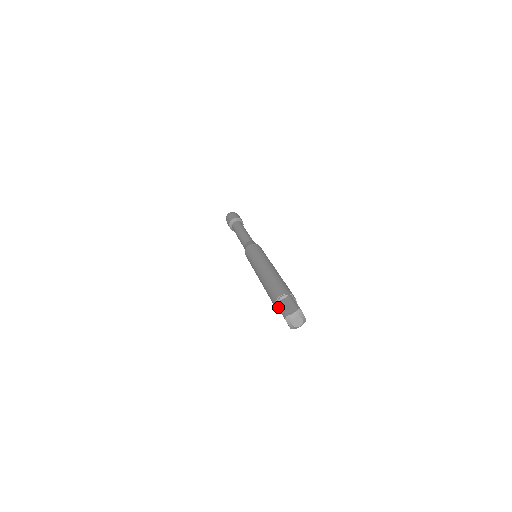
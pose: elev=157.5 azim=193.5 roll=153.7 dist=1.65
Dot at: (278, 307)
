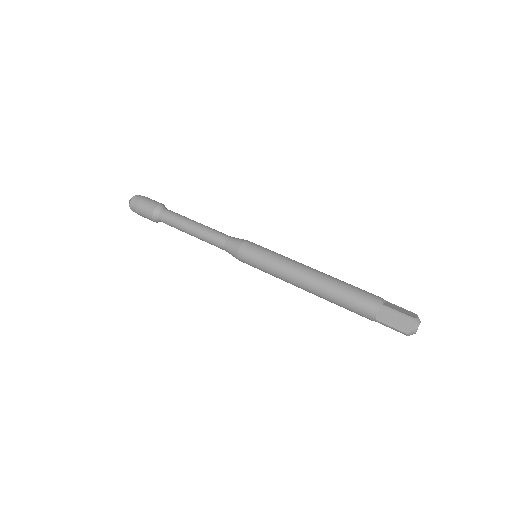
Dot at: (388, 310)
